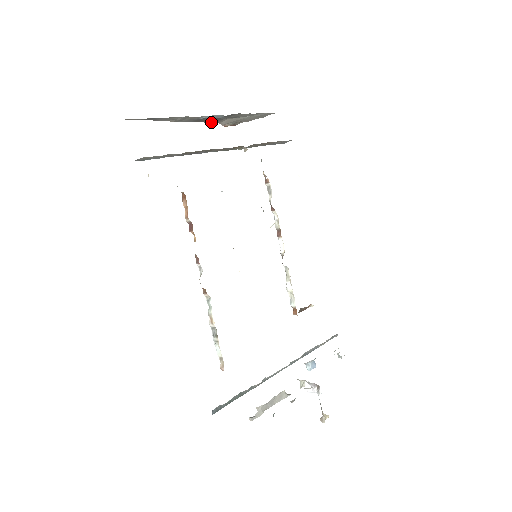
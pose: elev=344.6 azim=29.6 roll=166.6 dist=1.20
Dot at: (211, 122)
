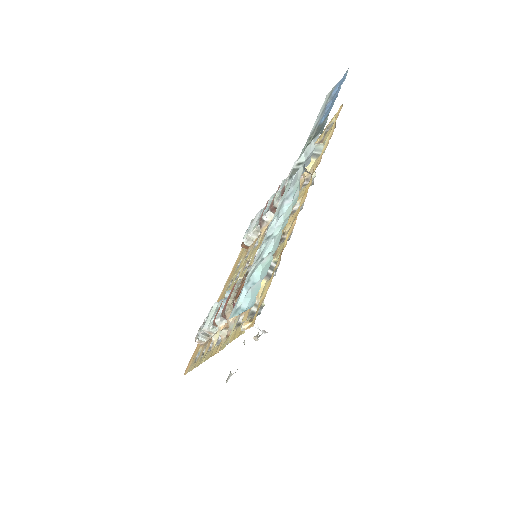
Dot at: occluded
